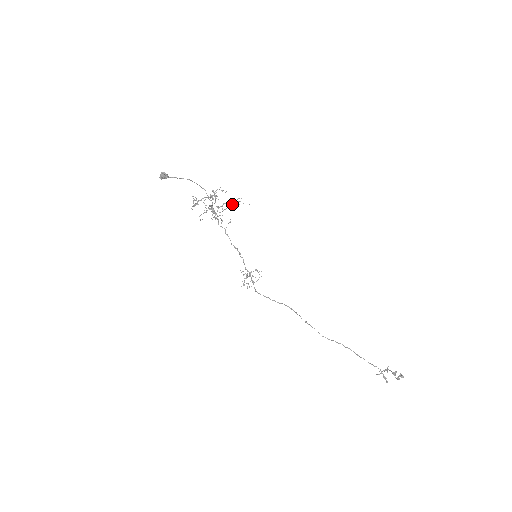
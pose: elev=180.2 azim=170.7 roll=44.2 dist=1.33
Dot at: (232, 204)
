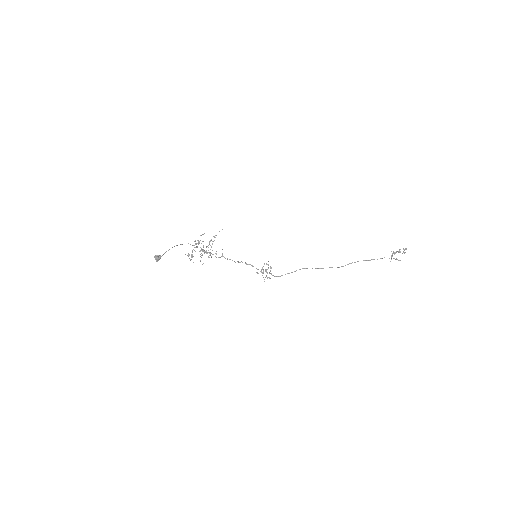
Dot at: occluded
